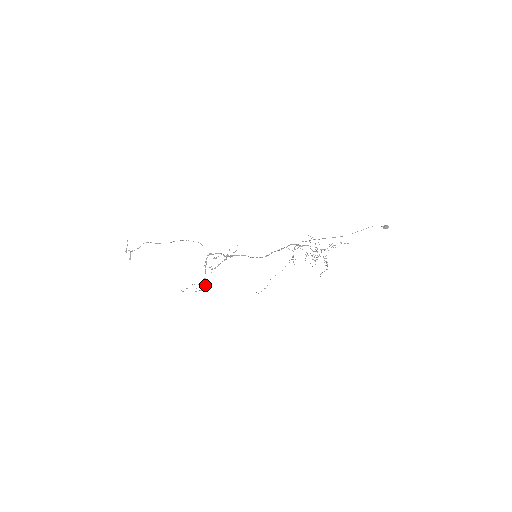
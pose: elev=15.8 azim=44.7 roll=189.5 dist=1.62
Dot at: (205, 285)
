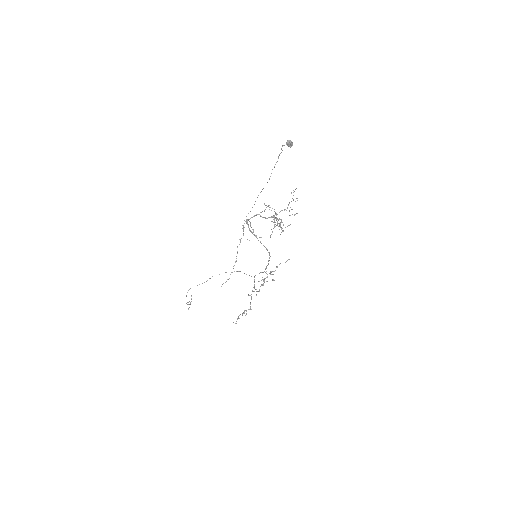
Dot at: (248, 309)
